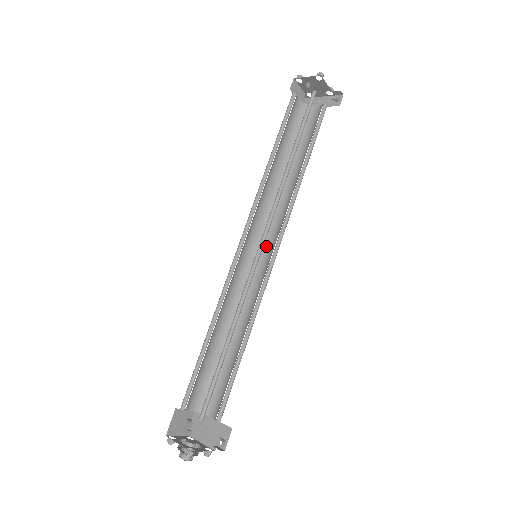
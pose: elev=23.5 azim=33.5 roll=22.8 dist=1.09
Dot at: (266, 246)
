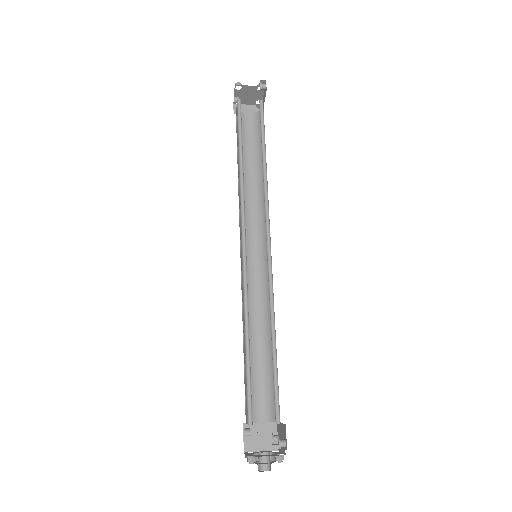
Dot at: occluded
